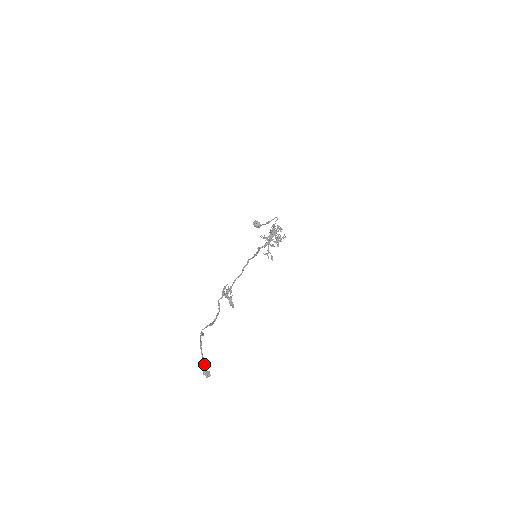
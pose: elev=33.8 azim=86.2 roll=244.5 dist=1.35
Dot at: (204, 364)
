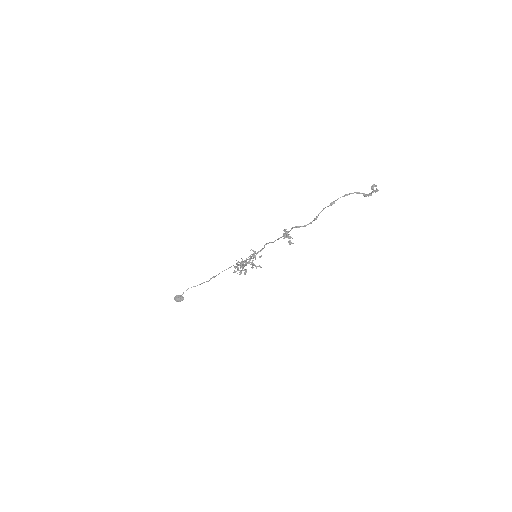
Dot at: (374, 184)
